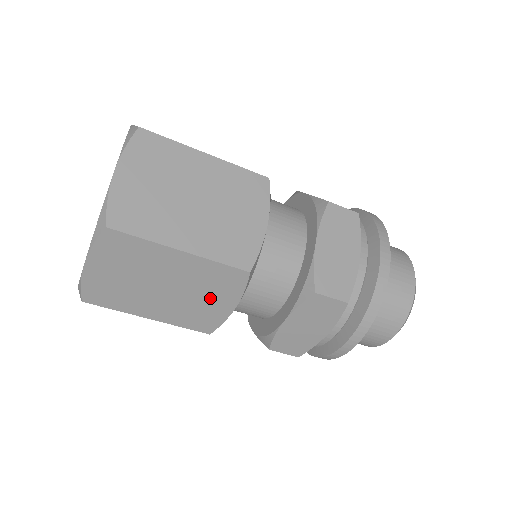
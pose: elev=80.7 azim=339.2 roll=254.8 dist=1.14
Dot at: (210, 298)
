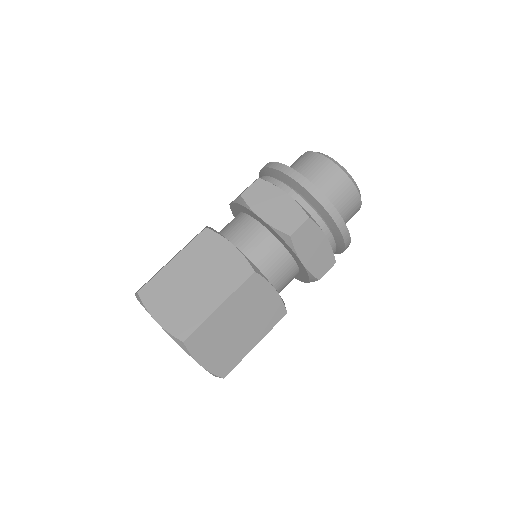
Dot at: occluded
